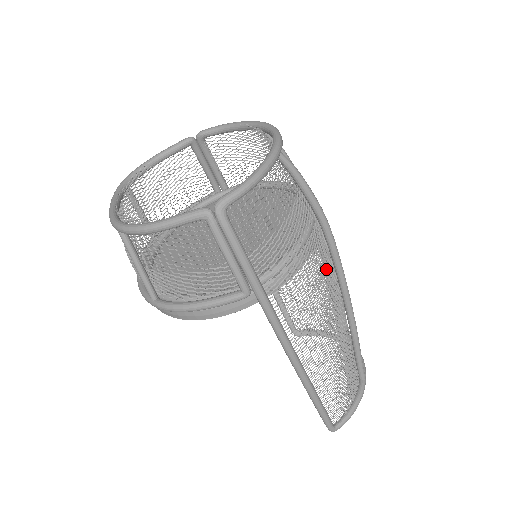
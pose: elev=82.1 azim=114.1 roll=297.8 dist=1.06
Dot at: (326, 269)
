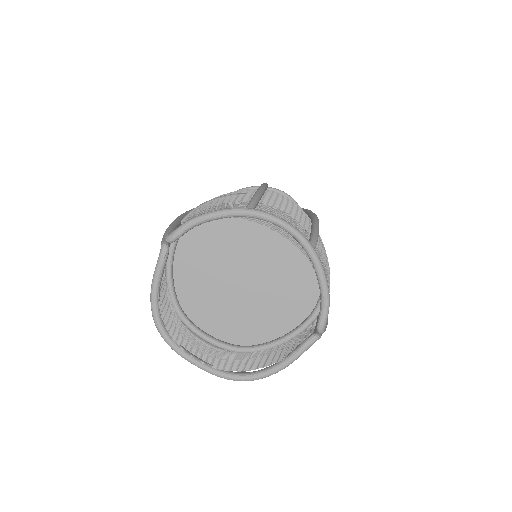
Dot at: occluded
